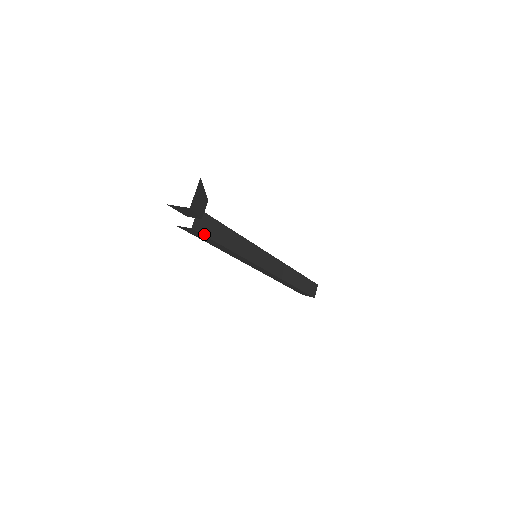
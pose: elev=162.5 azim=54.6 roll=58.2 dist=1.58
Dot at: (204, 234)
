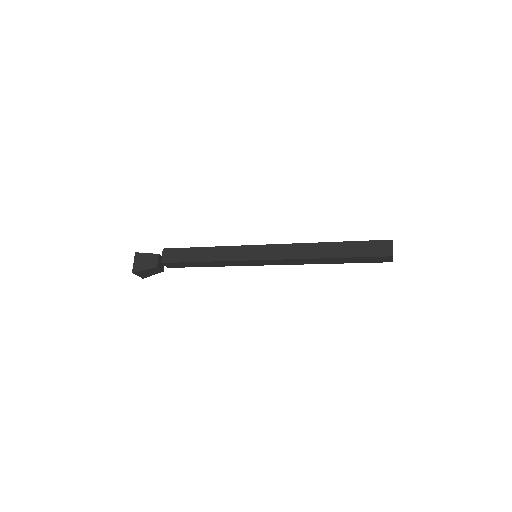
Dot at: (180, 267)
